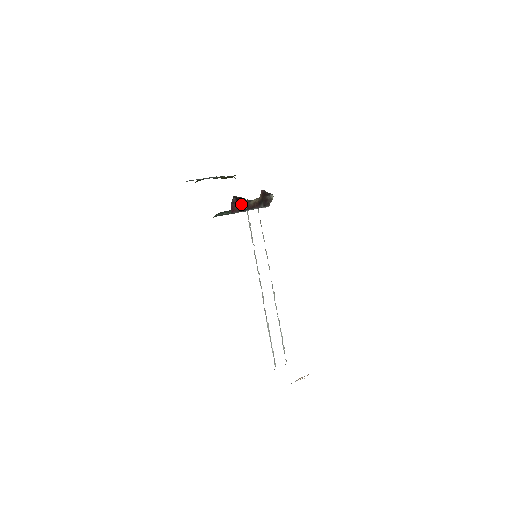
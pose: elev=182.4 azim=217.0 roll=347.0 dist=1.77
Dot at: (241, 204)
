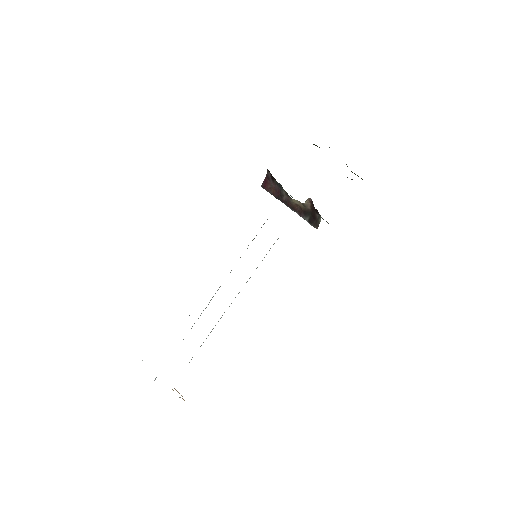
Dot at: (278, 189)
